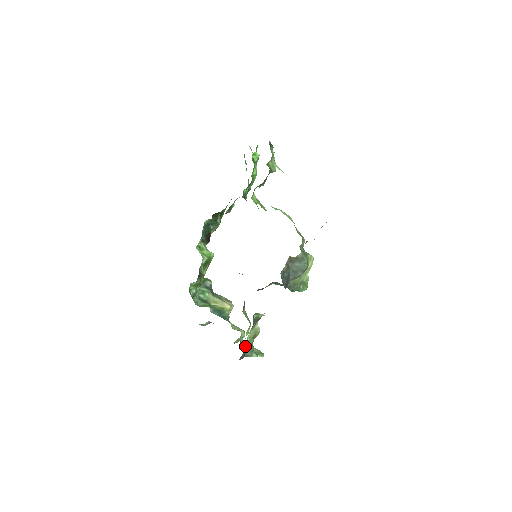
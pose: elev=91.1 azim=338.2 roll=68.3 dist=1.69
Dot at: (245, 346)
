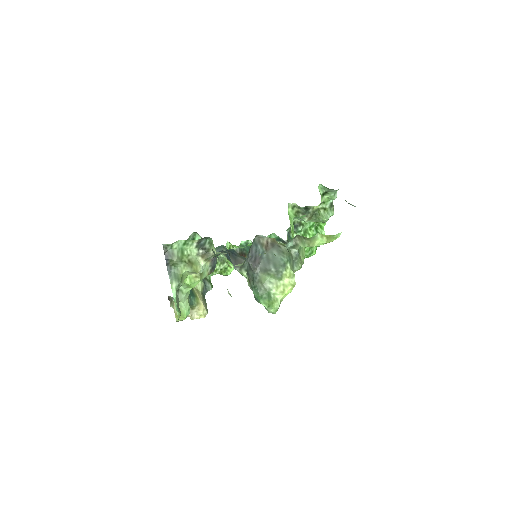
Dot at: (177, 294)
